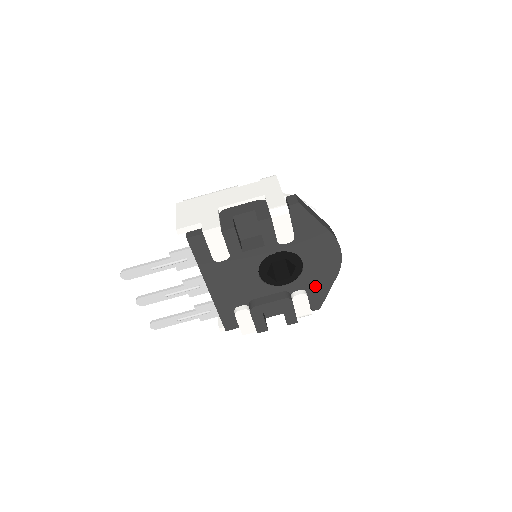
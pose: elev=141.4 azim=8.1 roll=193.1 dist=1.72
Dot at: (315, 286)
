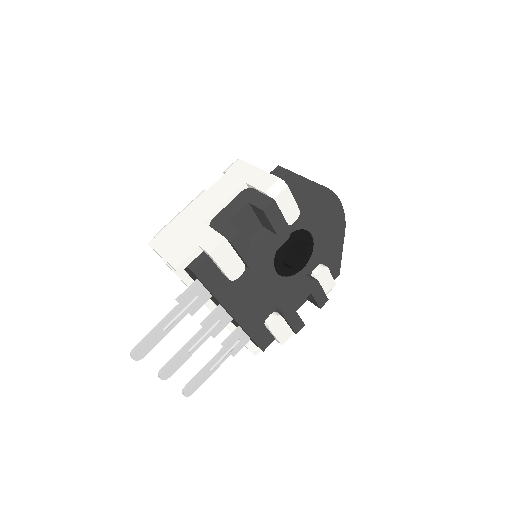
Dot at: (329, 254)
